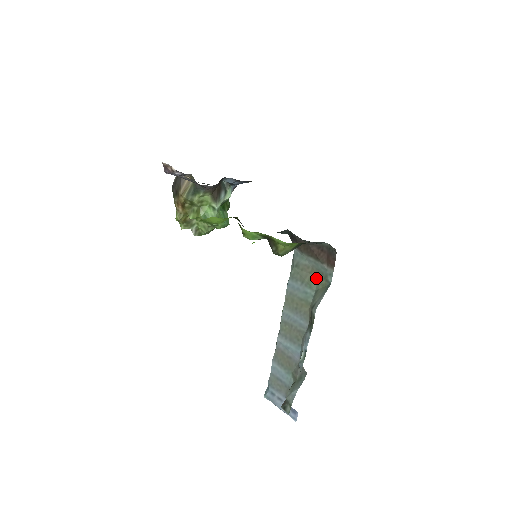
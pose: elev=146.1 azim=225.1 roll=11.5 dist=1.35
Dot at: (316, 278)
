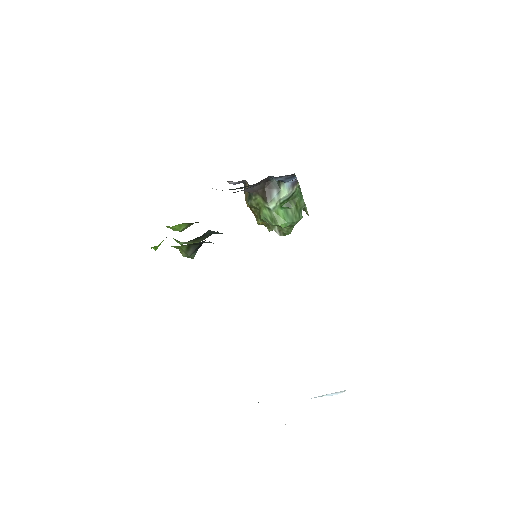
Dot at: occluded
